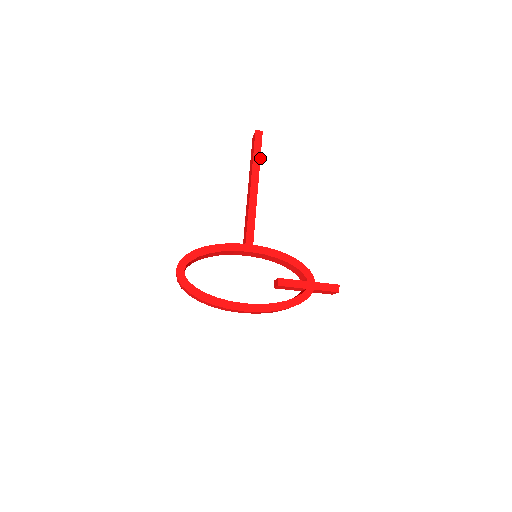
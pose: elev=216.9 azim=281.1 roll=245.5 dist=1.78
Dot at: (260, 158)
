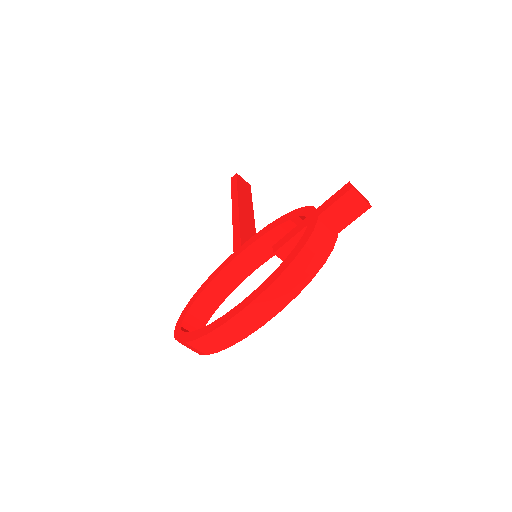
Dot at: (237, 188)
